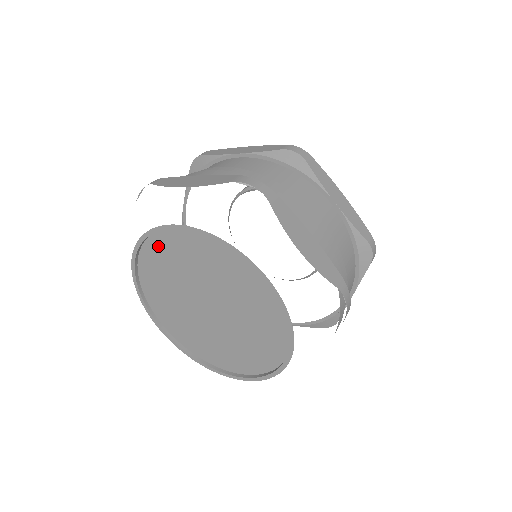
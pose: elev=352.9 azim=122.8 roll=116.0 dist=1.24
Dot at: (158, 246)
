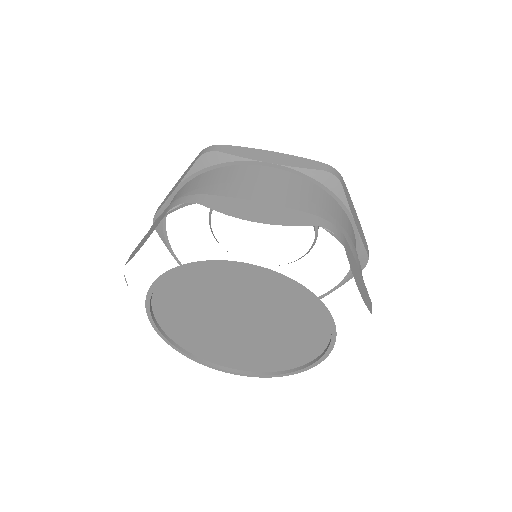
Dot at: (164, 308)
